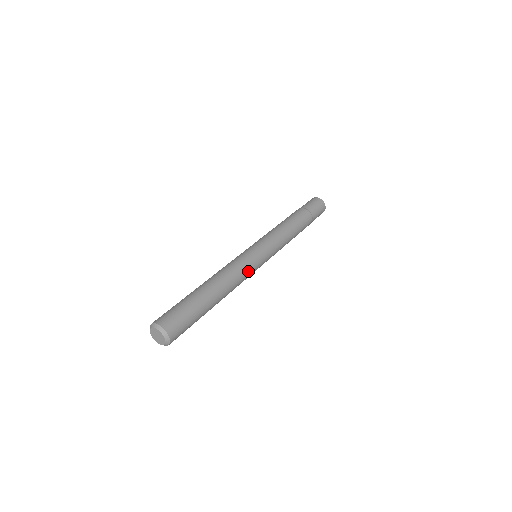
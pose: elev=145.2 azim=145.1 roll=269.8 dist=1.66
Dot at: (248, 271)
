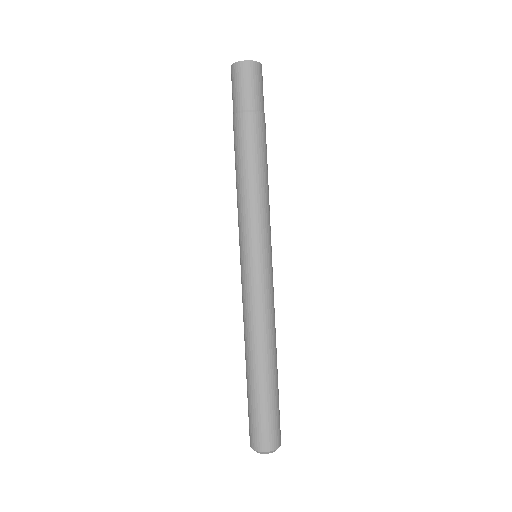
Dot at: occluded
